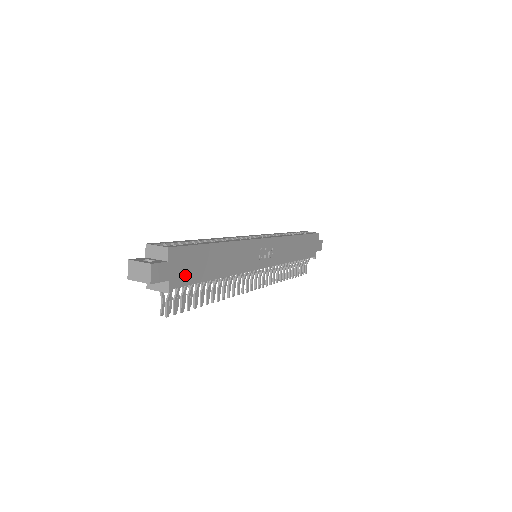
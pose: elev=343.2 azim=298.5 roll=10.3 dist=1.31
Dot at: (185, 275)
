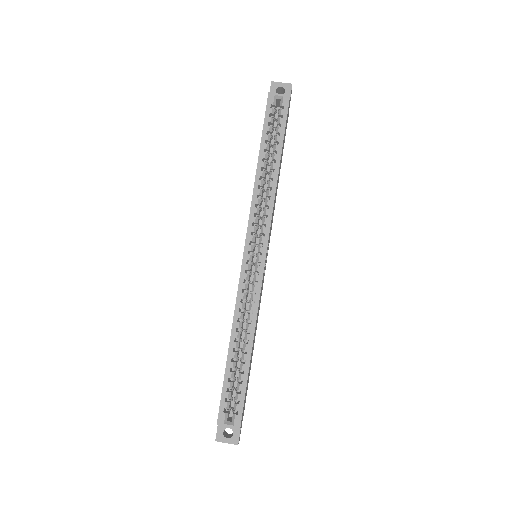
Dot at: (245, 398)
